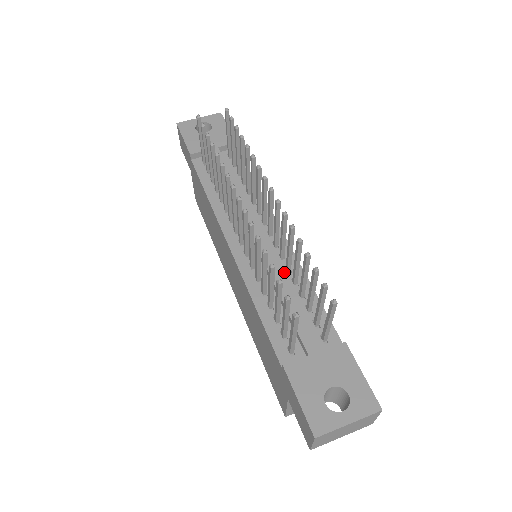
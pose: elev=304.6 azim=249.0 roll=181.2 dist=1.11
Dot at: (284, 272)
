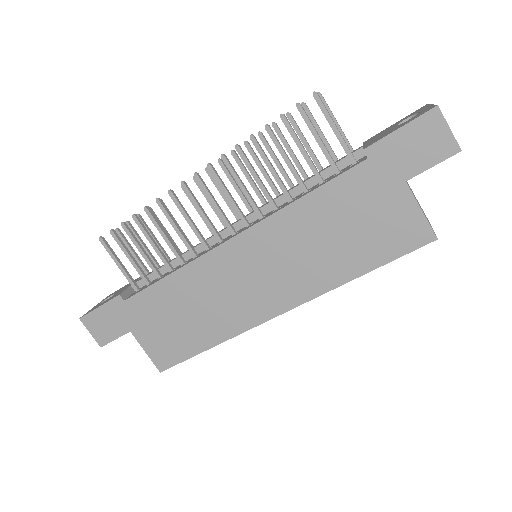
Dot at: occluded
